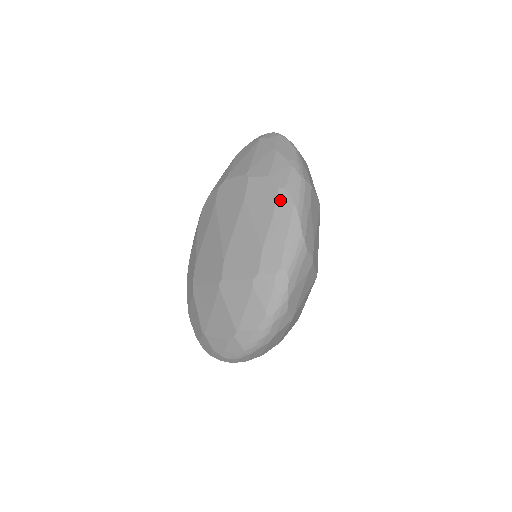
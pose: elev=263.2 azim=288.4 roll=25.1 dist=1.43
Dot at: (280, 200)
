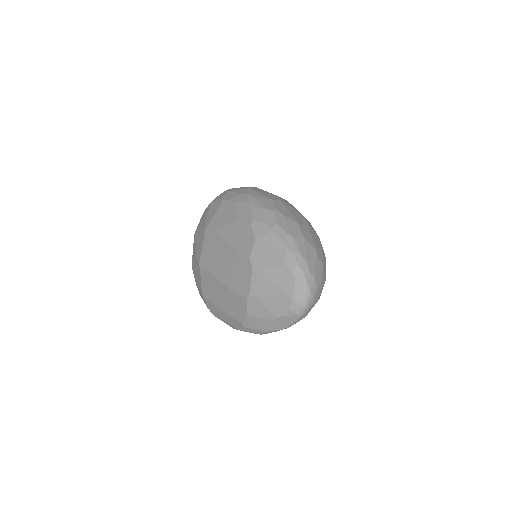
Dot at: (237, 322)
